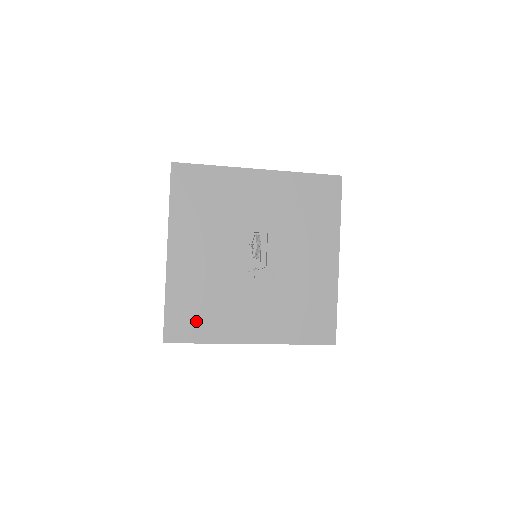
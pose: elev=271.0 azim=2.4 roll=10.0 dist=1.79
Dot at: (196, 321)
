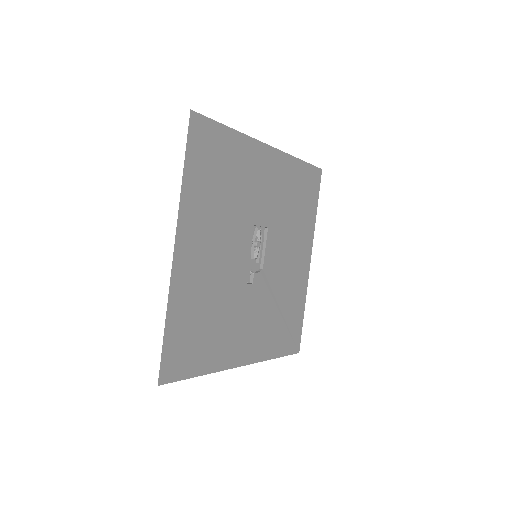
Dot at: (196, 347)
